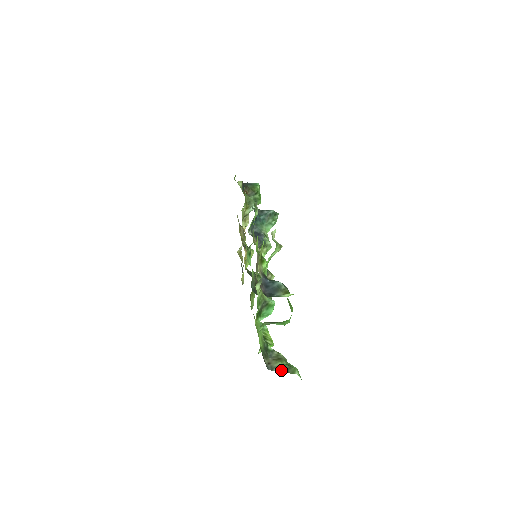
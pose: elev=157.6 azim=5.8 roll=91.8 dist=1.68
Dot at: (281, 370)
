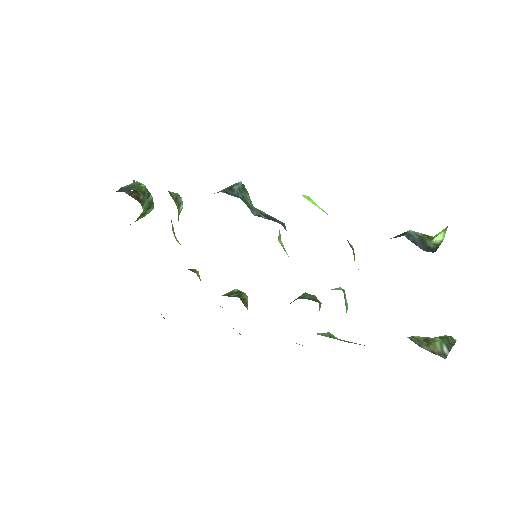
Dot at: (449, 348)
